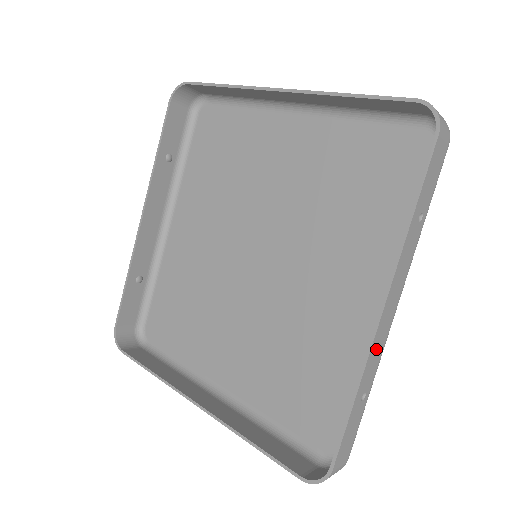
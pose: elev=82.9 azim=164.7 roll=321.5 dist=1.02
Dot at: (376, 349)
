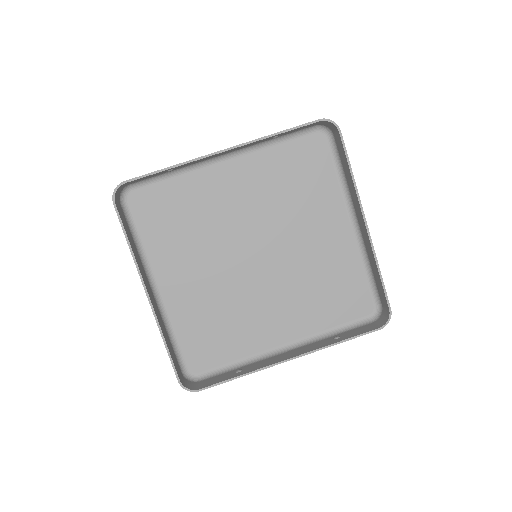
Dot at: occluded
